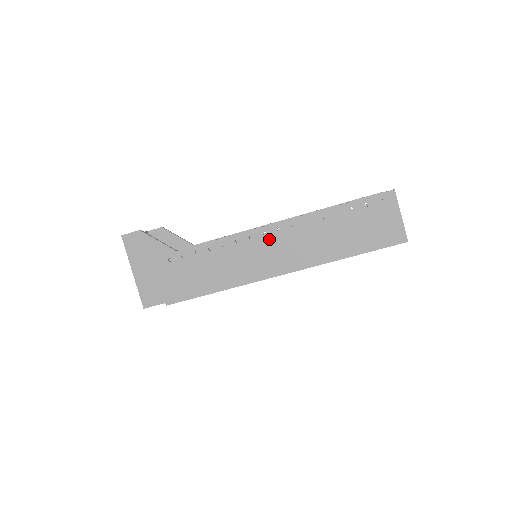
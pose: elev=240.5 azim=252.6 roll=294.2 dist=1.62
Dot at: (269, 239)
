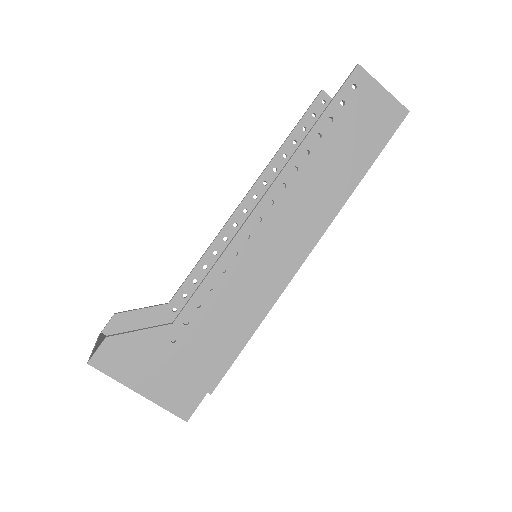
Dot at: (269, 222)
